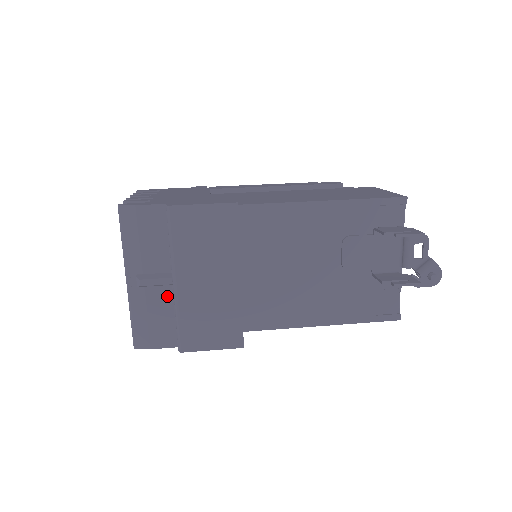
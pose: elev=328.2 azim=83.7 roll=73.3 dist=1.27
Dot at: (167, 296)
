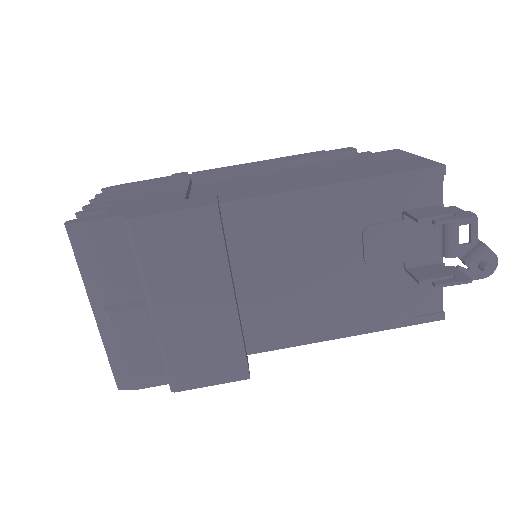
Dot at: (147, 327)
